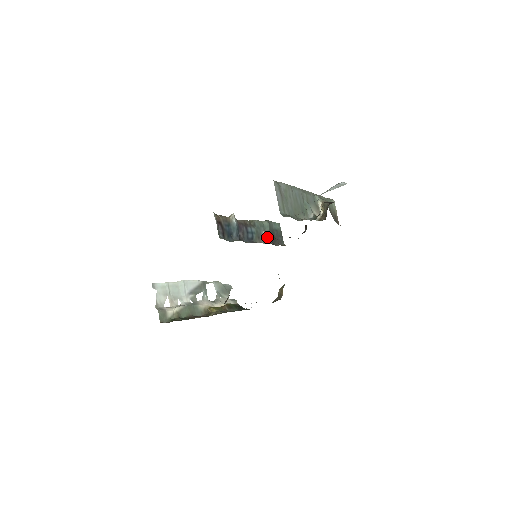
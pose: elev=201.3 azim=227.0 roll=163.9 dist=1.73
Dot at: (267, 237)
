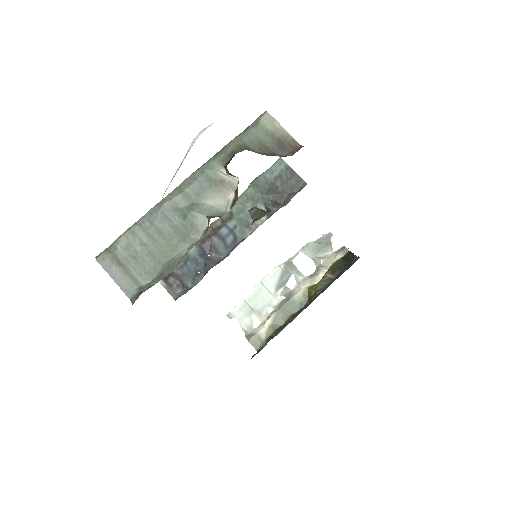
Dot at: occluded
